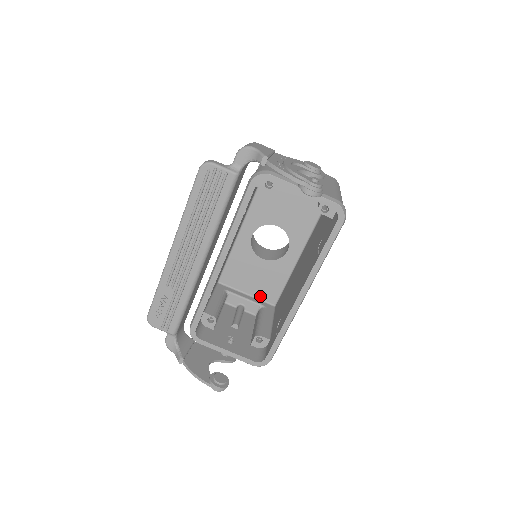
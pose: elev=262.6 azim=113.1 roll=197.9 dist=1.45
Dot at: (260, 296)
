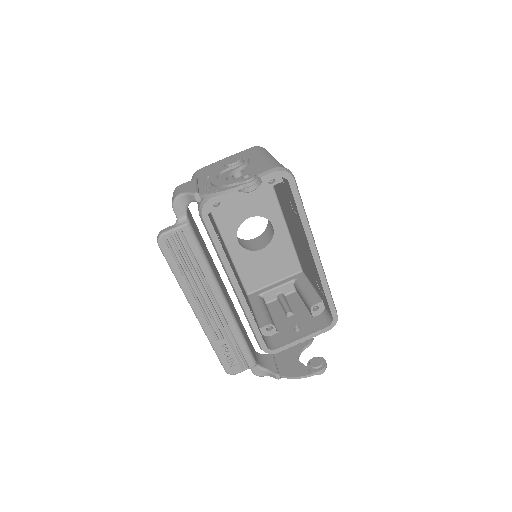
Dot at: (285, 275)
